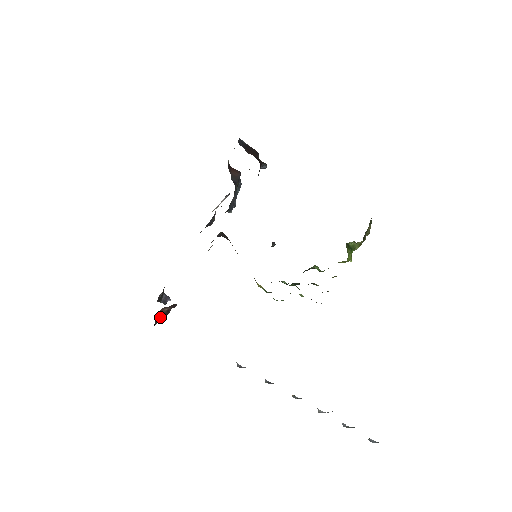
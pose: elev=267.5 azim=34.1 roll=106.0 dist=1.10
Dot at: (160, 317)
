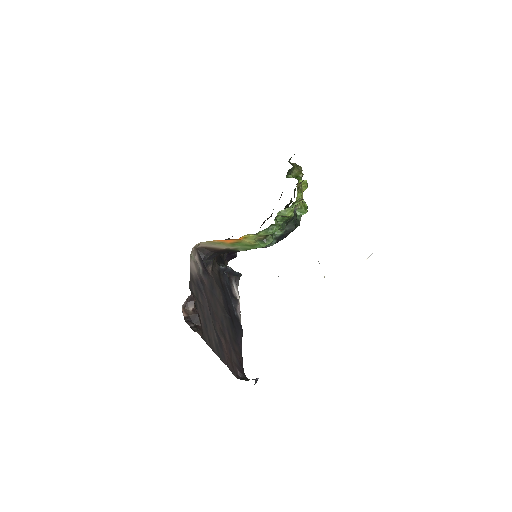
Dot at: (197, 326)
